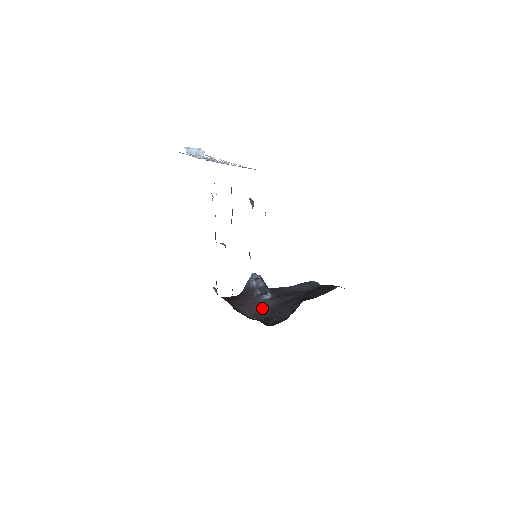
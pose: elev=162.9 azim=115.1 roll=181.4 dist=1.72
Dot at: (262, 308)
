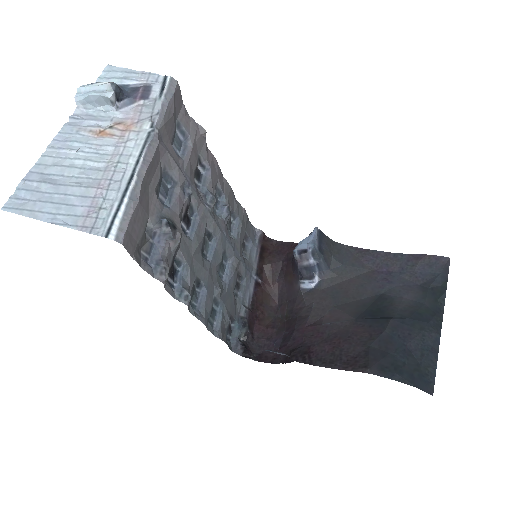
Dot at: (293, 300)
